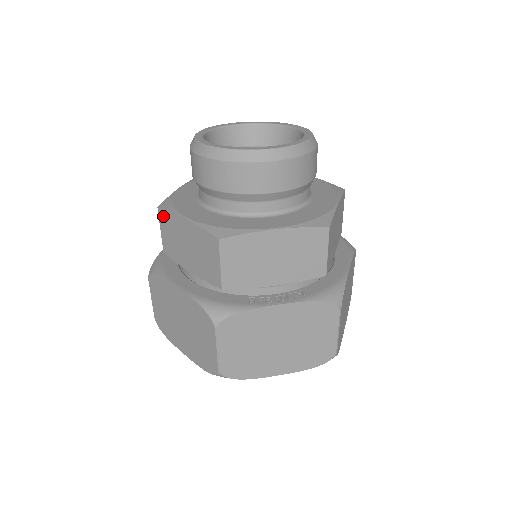
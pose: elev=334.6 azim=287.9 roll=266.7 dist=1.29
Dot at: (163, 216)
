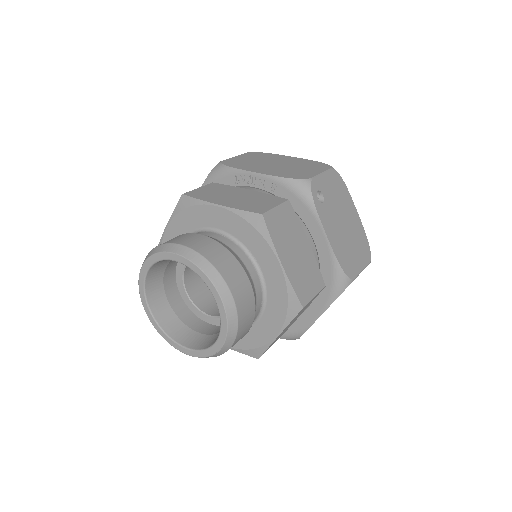
Dot at: occluded
